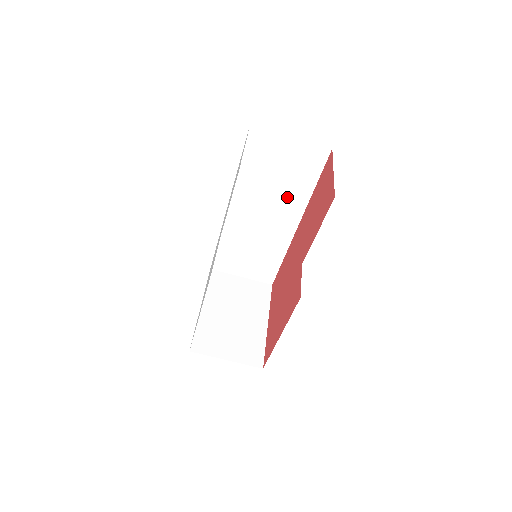
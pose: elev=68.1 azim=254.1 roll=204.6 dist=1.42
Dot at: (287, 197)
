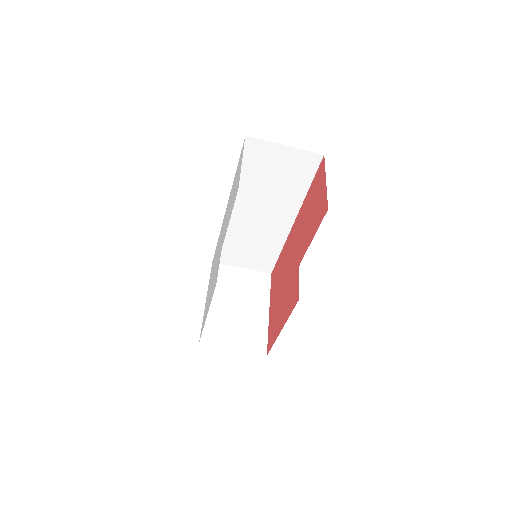
Dot at: (283, 198)
